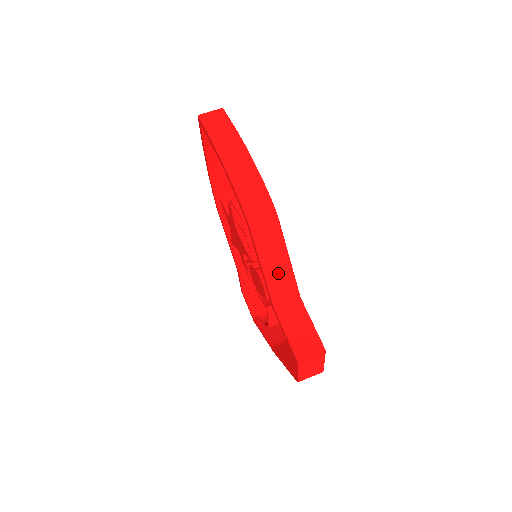
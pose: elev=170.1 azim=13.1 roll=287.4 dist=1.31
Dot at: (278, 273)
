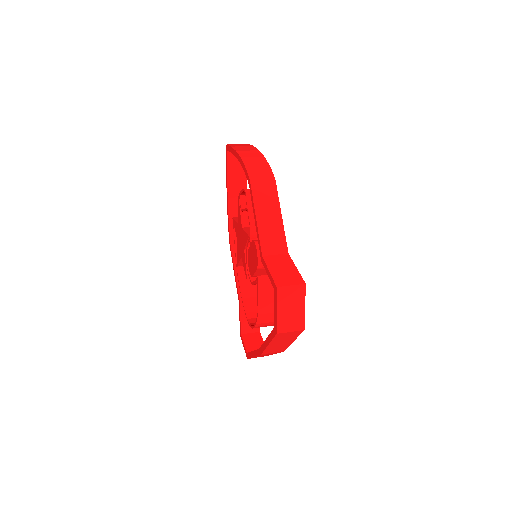
Dot at: (270, 226)
